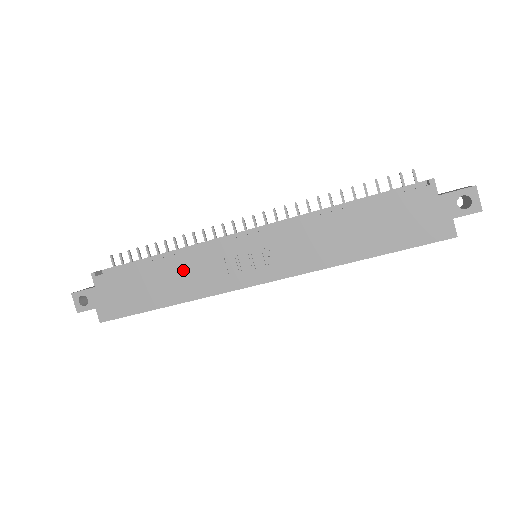
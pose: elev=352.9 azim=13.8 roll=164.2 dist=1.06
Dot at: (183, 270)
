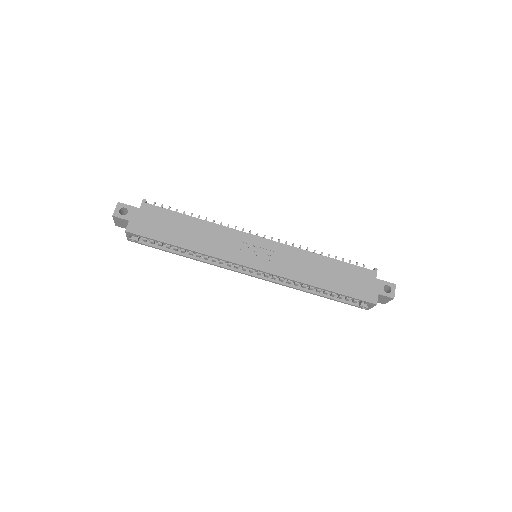
Dot at: (210, 233)
